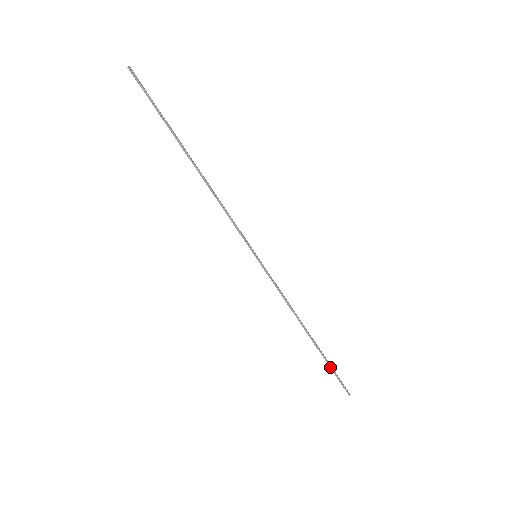
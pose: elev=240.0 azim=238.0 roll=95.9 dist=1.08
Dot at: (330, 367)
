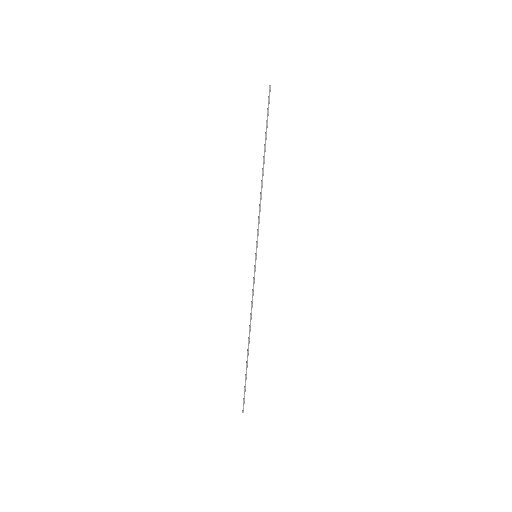
Dot at: (245, 378)
